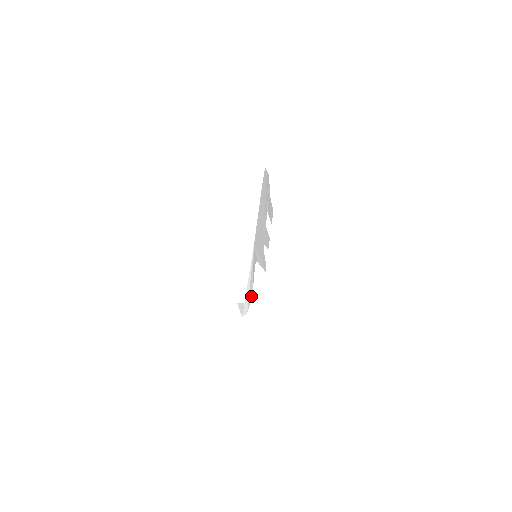
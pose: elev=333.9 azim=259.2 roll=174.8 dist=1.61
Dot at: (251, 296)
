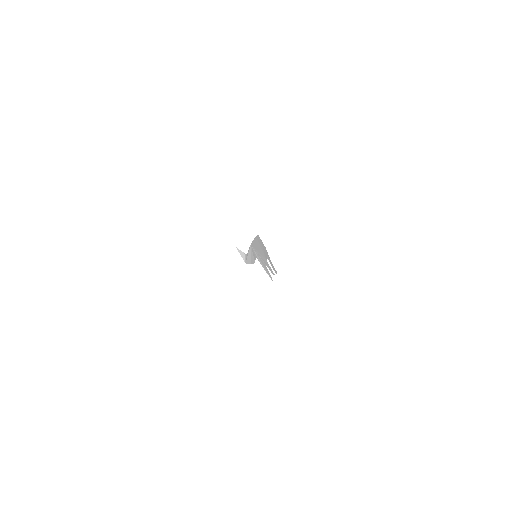
Dot at: occluded
